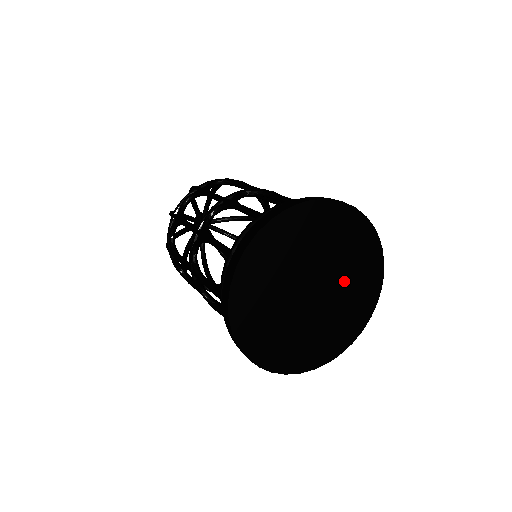
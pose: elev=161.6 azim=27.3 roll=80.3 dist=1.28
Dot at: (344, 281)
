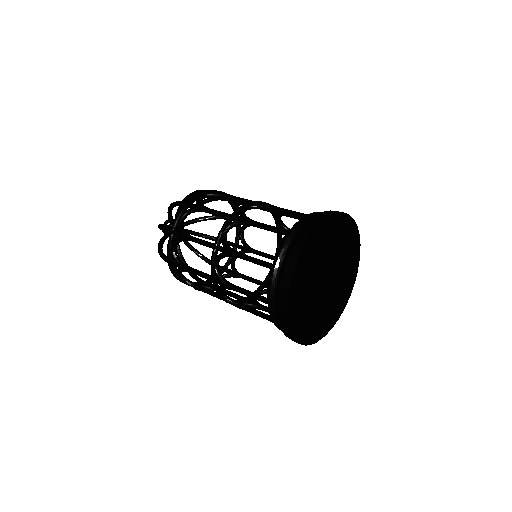
Dot at: (339, 283)
